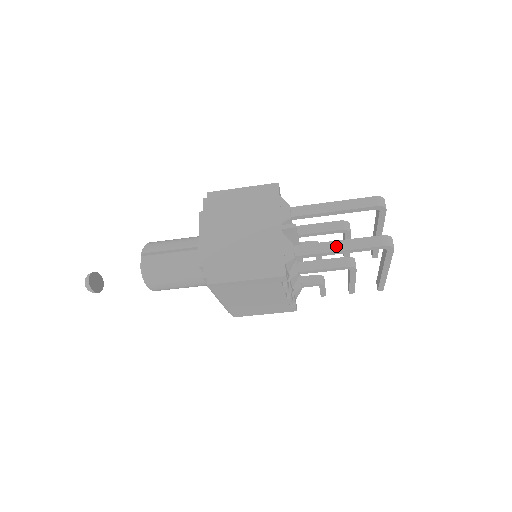
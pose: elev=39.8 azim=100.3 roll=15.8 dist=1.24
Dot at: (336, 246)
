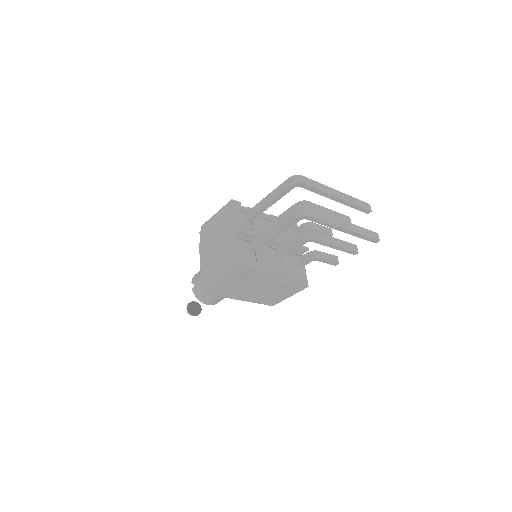
Dot at: (270, 233)
